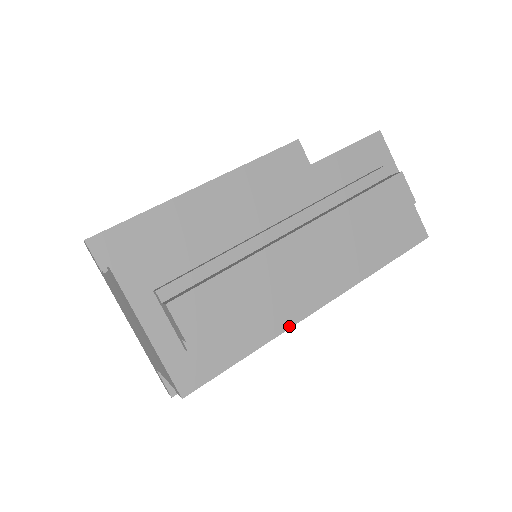
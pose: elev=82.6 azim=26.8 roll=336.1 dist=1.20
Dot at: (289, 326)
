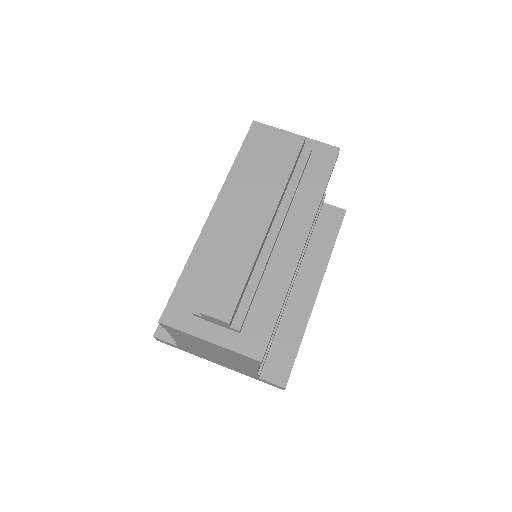
Dot at: (293, 271)
